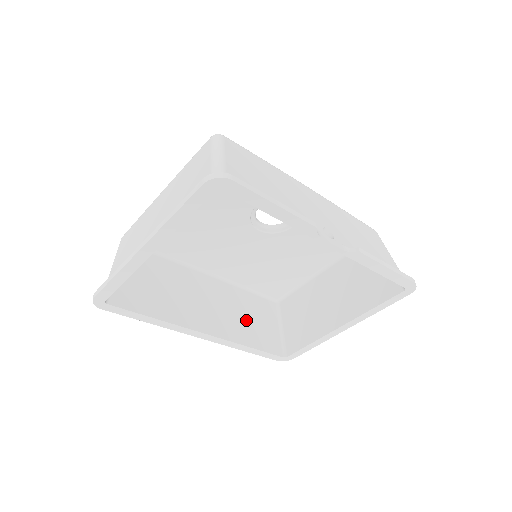
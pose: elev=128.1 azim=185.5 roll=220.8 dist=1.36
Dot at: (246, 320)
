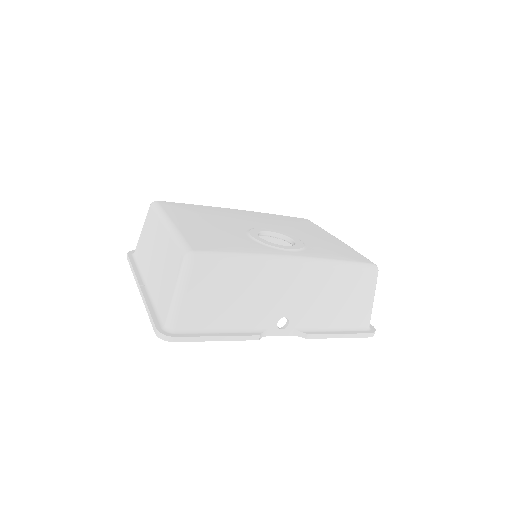
Dot at: occluded
